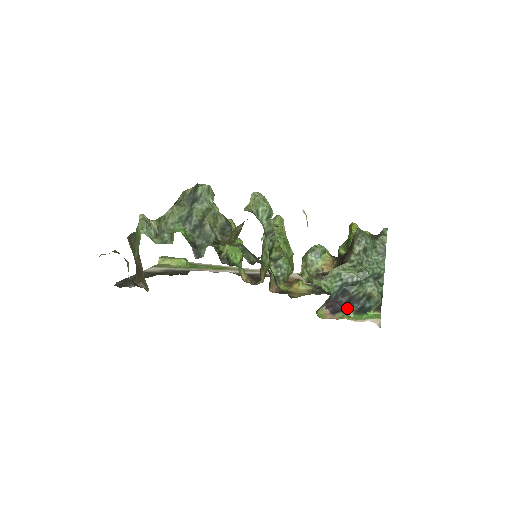
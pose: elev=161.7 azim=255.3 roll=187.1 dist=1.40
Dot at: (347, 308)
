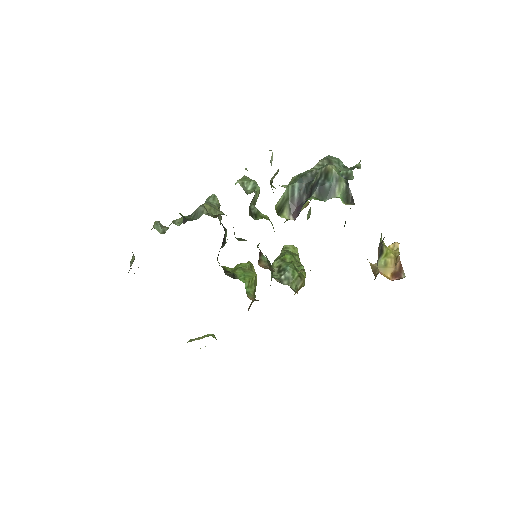
Dot at: (309, 198)
